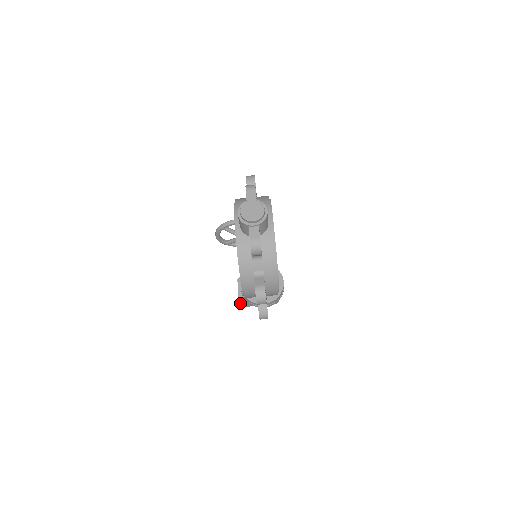
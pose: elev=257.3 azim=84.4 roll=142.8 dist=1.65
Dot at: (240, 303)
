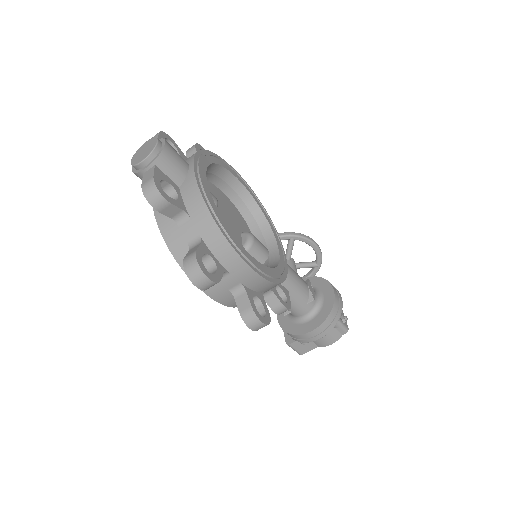
Dot at: occluded
